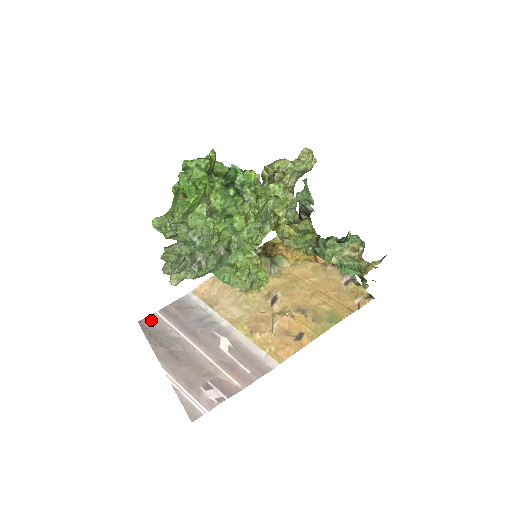
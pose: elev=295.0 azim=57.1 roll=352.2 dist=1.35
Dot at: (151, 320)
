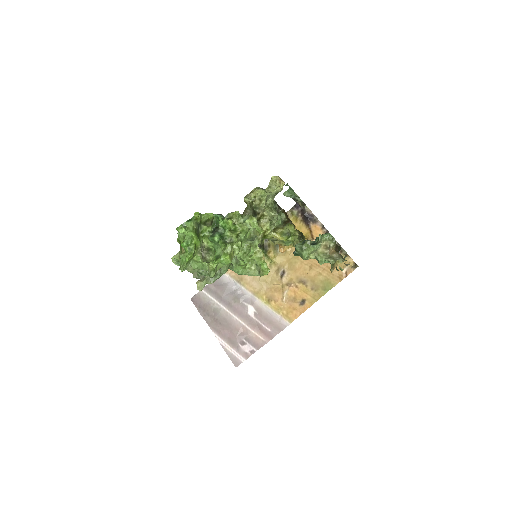
Dot at: (199, 297)
